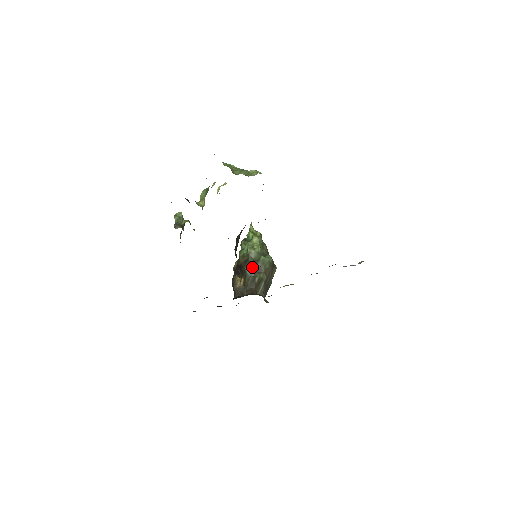
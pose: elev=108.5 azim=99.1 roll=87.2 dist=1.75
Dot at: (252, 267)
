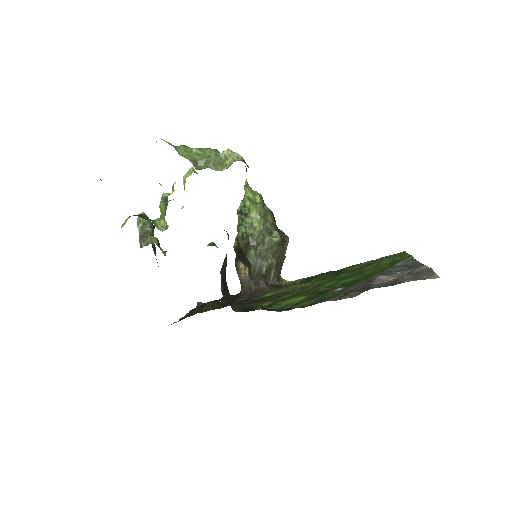
Dot at: (255, 255)
